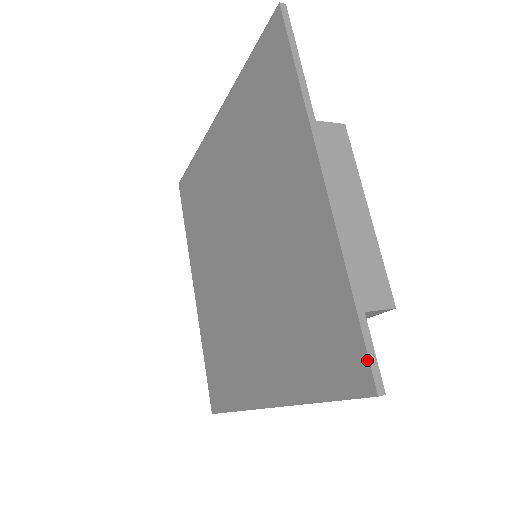
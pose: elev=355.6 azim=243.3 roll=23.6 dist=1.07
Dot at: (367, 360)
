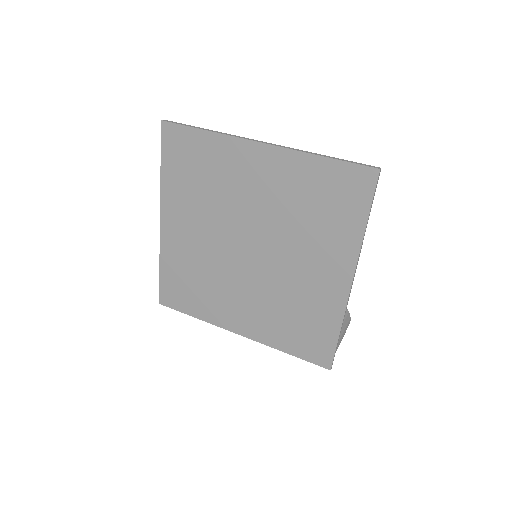
Dot at: (361, 166)
